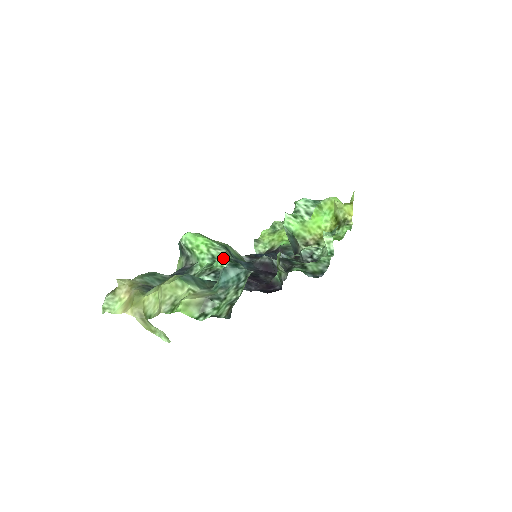
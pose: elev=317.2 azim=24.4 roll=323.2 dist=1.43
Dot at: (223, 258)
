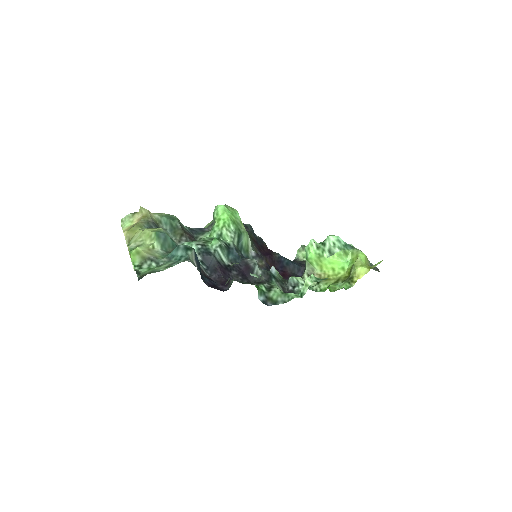
Dot at: (226, 240)
